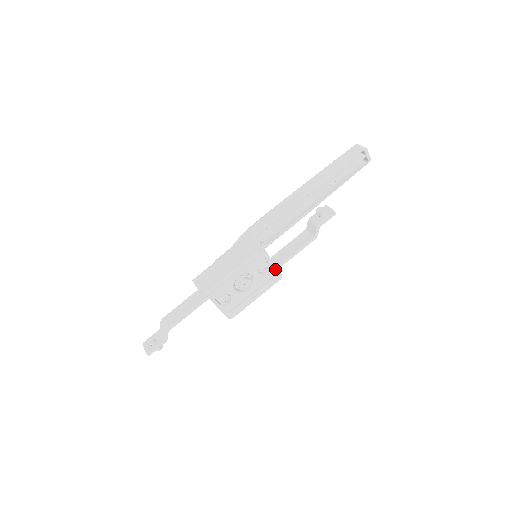
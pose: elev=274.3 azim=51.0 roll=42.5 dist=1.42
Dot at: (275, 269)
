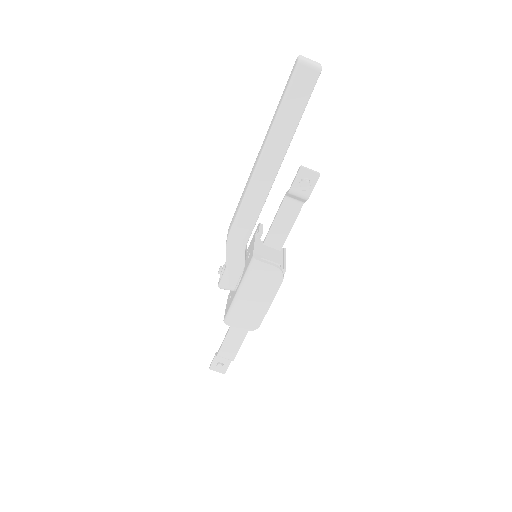
Dot at: (285, 256)
